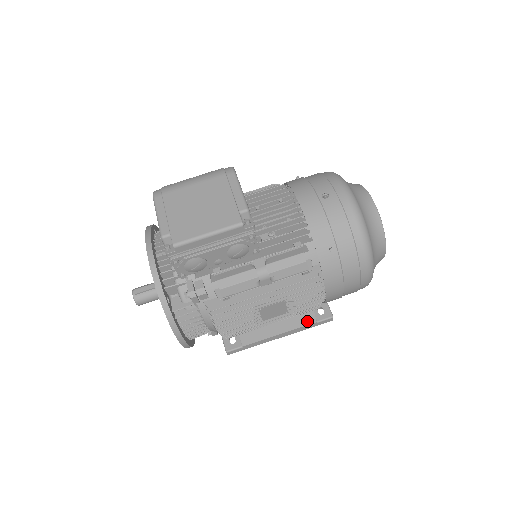
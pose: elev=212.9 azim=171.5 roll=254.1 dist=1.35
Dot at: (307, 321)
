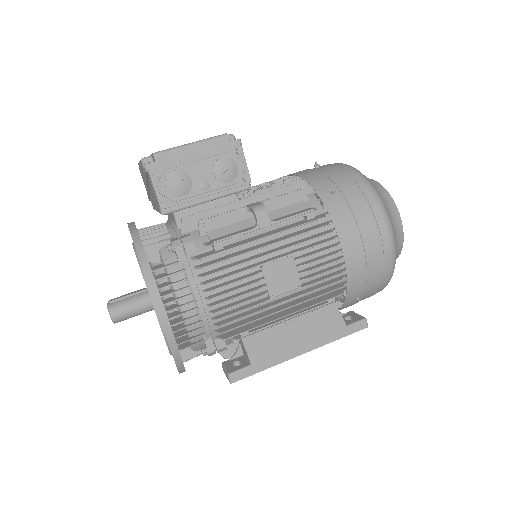
Dot at: (333, 323)
